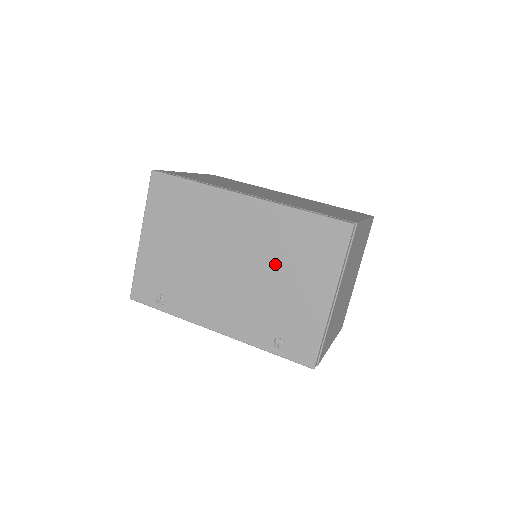
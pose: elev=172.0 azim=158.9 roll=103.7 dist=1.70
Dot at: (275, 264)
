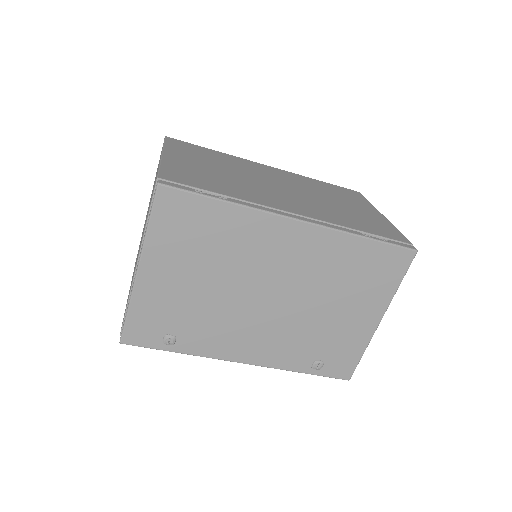
Dot at: (325, 293)
